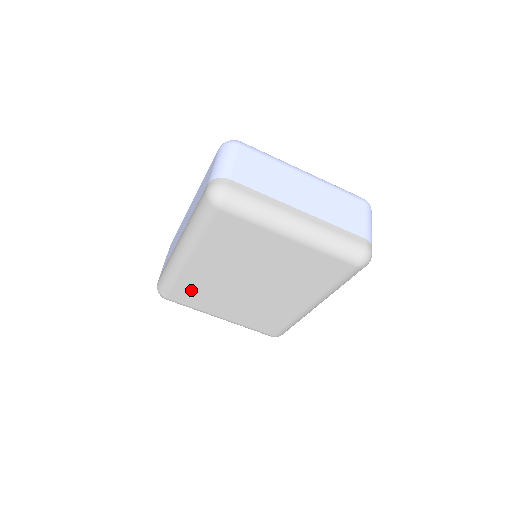
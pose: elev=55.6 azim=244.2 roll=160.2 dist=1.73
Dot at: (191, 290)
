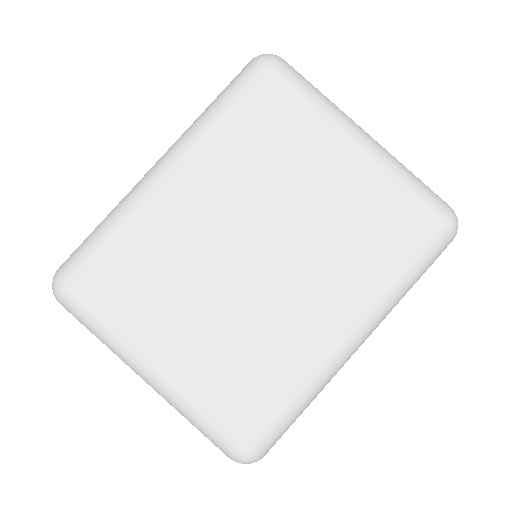
Dot at: (133, 263)
